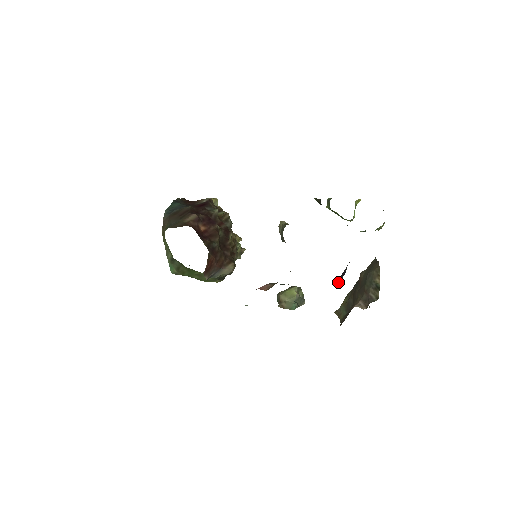
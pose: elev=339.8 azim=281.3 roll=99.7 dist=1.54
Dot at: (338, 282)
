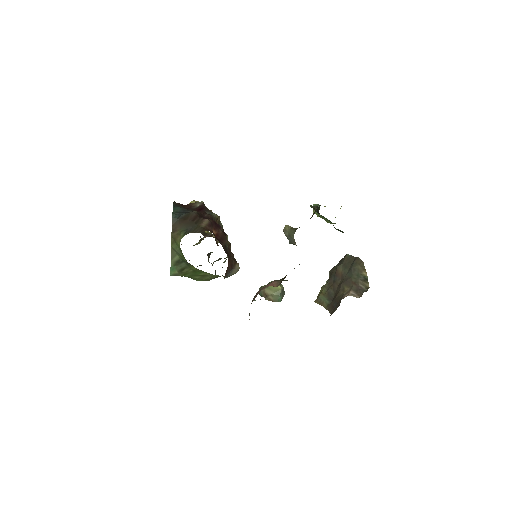
Dot at: occluded
